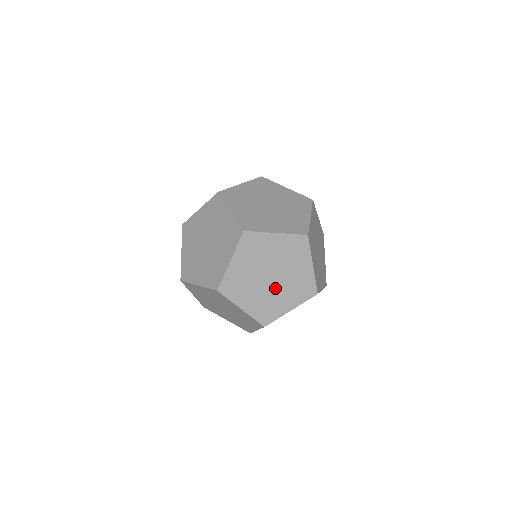
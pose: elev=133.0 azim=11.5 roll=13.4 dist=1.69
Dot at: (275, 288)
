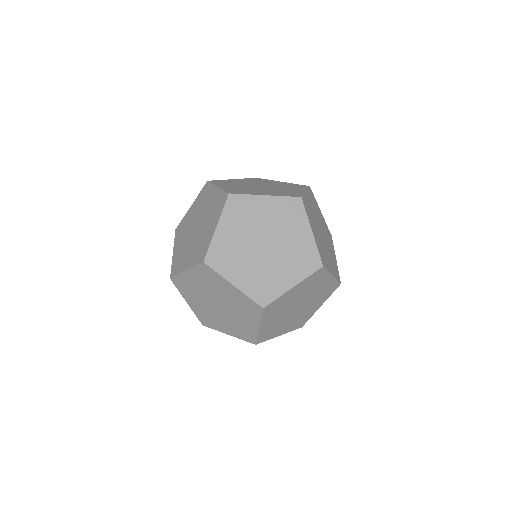
Dot at: (271, 259)
